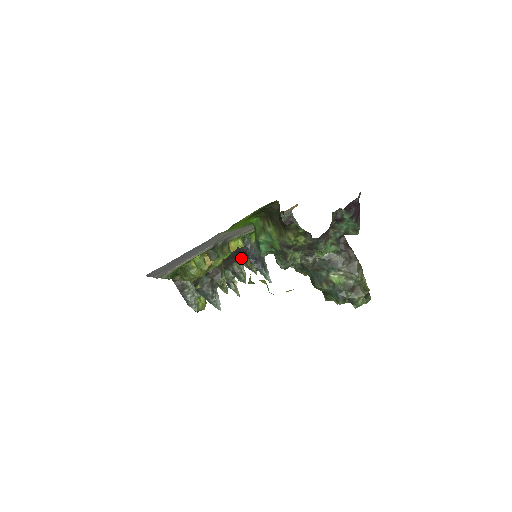
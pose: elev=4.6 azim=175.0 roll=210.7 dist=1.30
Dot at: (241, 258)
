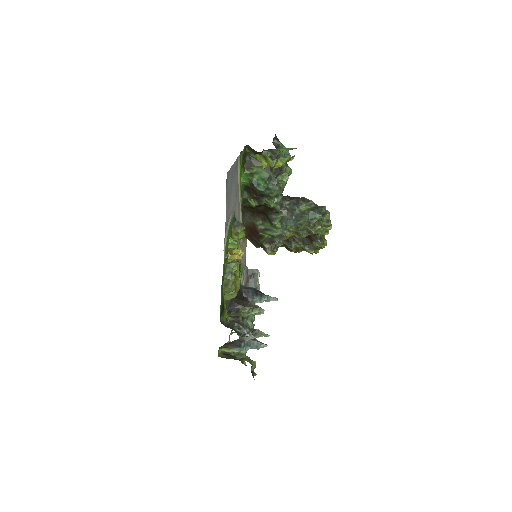
Dot at: (246, 300)
